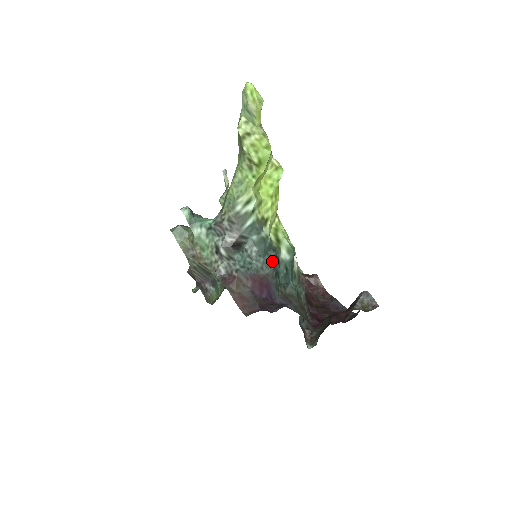
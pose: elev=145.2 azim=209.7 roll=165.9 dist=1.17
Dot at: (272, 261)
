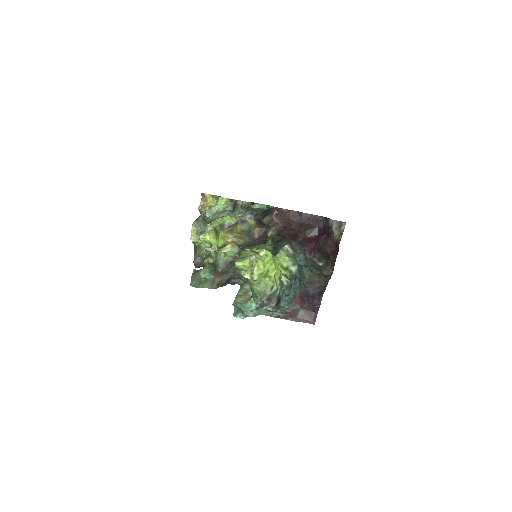
Dot at: (296, 284)
